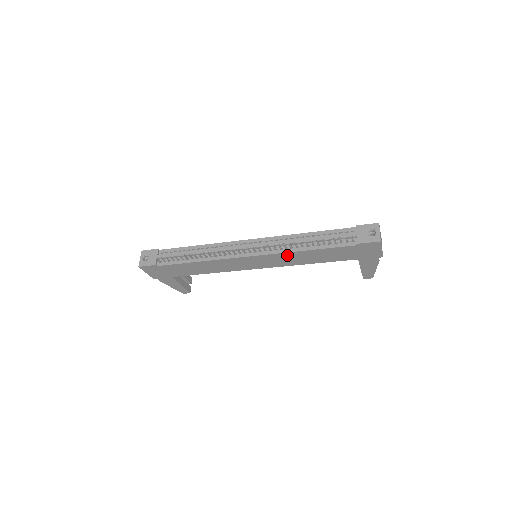
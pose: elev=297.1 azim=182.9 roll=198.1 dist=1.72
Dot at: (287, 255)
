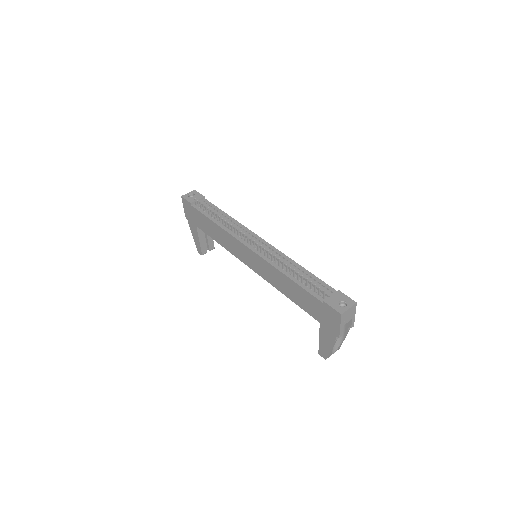
Dot at: (272, 269)
